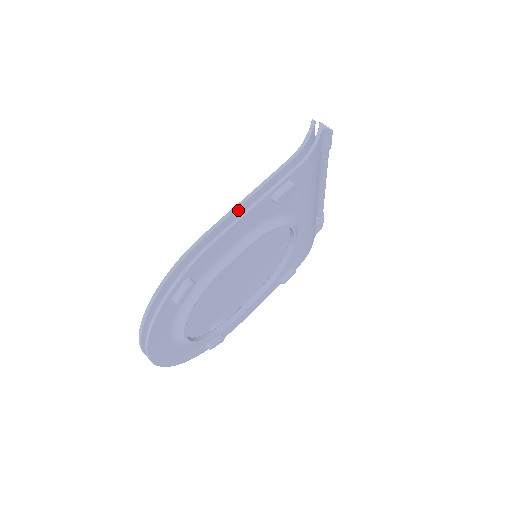
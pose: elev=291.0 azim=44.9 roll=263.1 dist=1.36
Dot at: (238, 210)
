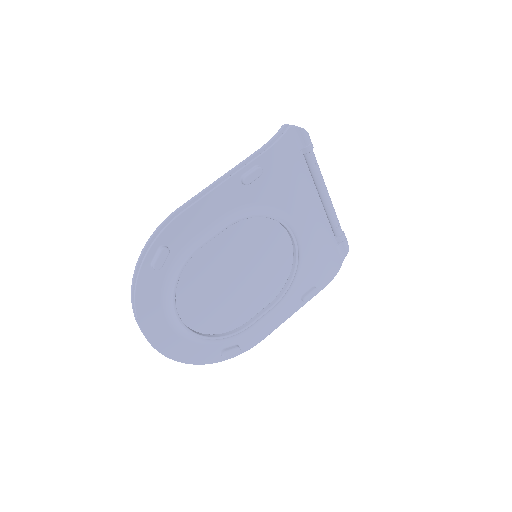
Dot at: occluded
